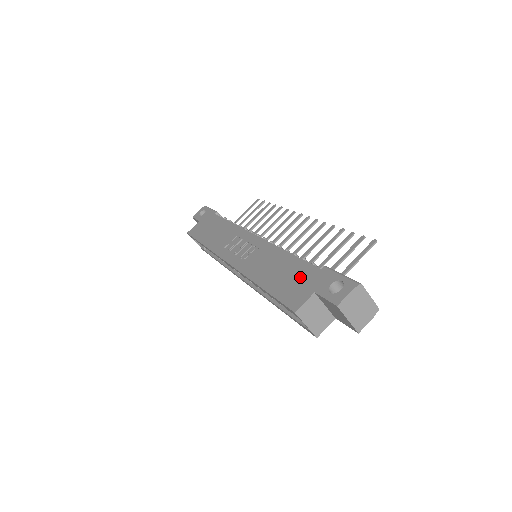
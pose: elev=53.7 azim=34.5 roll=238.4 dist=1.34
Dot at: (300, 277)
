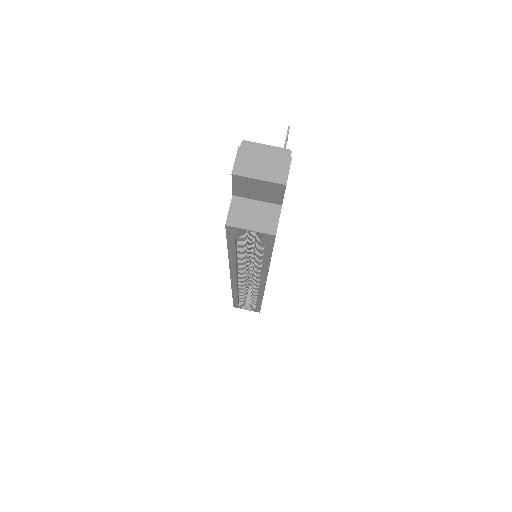
Dot at: occluded
